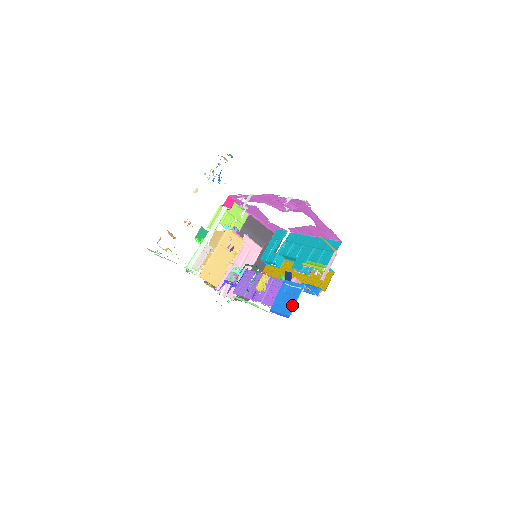
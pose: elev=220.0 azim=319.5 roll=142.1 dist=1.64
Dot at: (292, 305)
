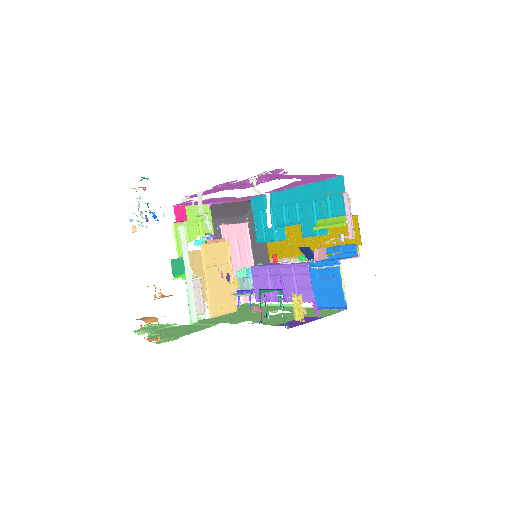
Dot at: (340, 292)
